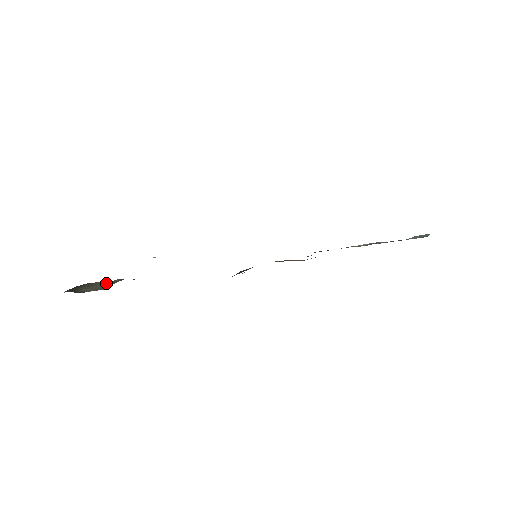
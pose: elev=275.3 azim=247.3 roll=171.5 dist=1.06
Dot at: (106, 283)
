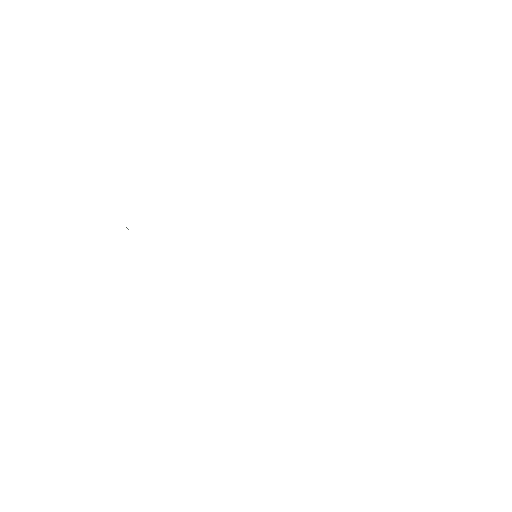
Dot at: occluded
